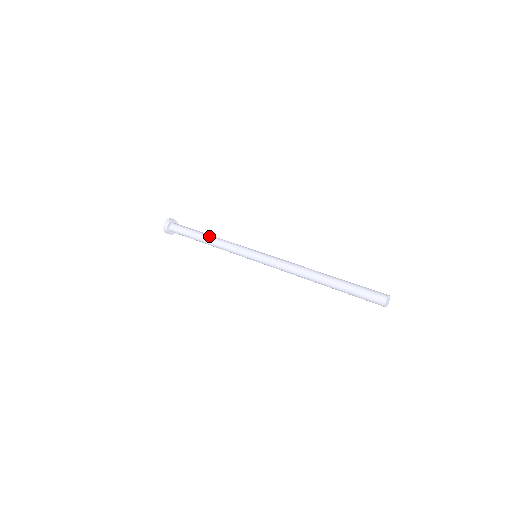
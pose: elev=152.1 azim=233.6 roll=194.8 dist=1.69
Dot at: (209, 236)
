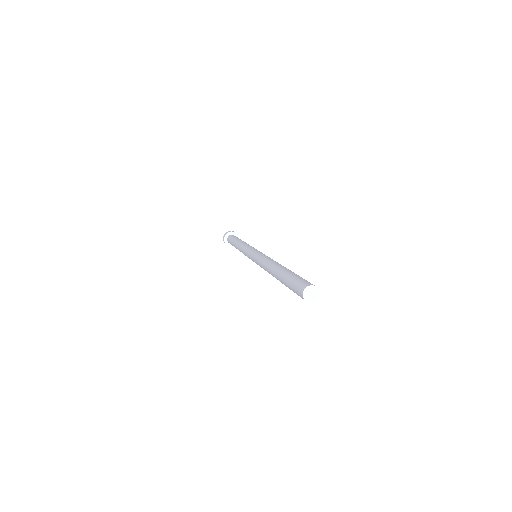
Dot at: (237, 244)
